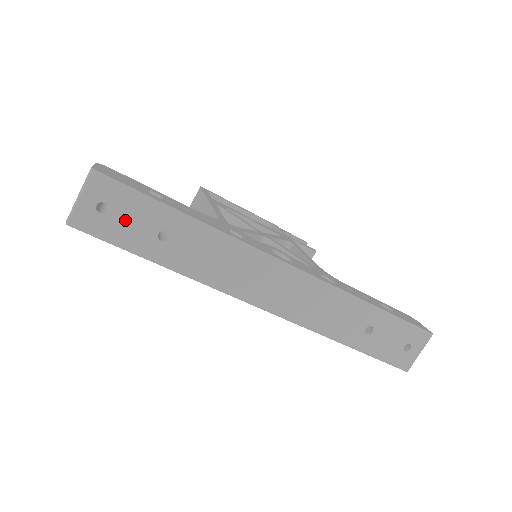
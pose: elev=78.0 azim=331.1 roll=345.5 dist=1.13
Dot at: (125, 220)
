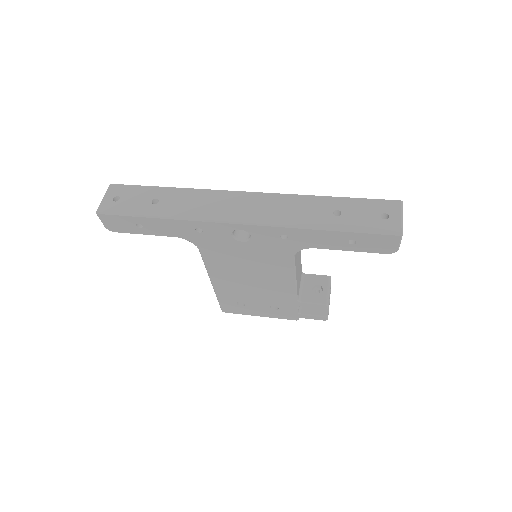
Dot at: (130, 201)
